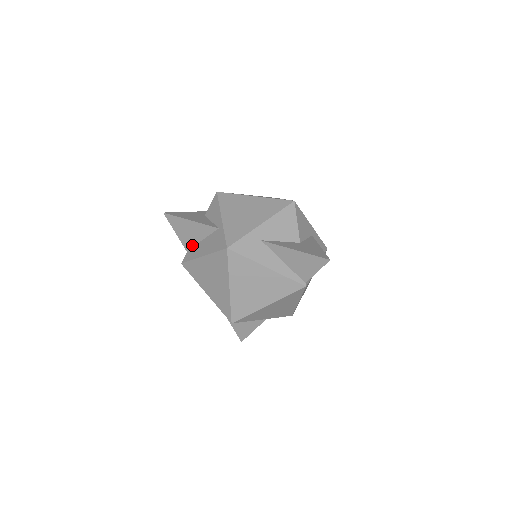
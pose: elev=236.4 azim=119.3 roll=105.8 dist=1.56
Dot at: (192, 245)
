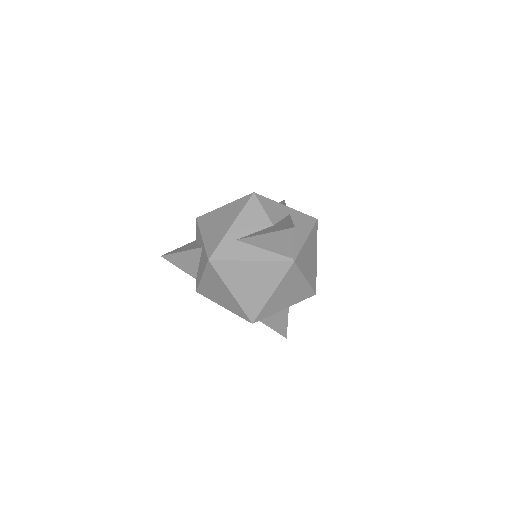
Dot at: (196, 272)
